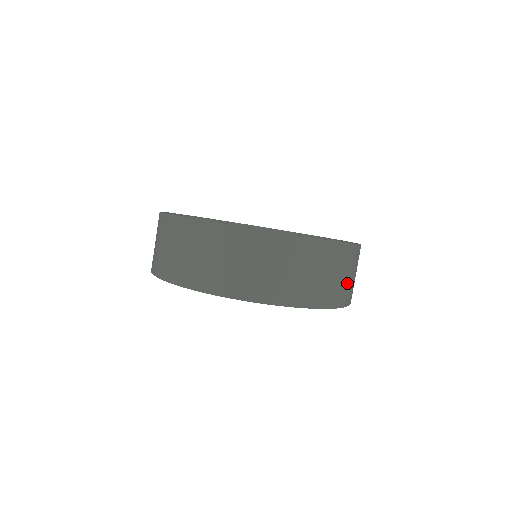
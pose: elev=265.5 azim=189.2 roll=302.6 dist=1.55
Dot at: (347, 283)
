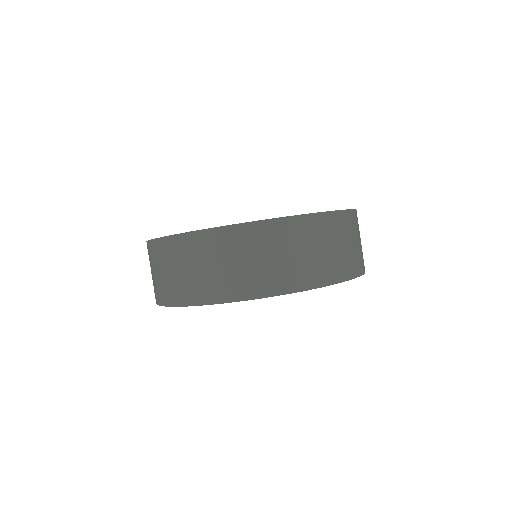
Dot at: (296, 263)
